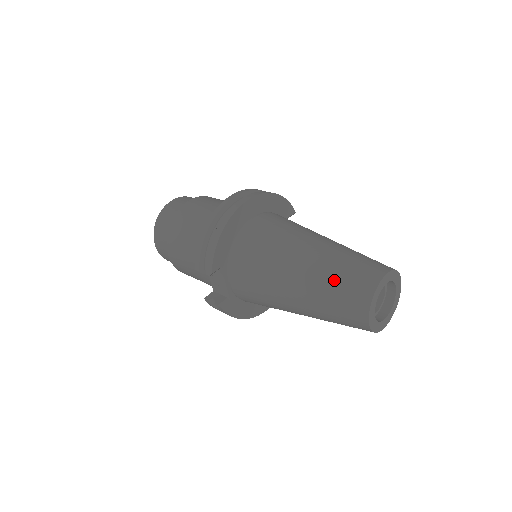
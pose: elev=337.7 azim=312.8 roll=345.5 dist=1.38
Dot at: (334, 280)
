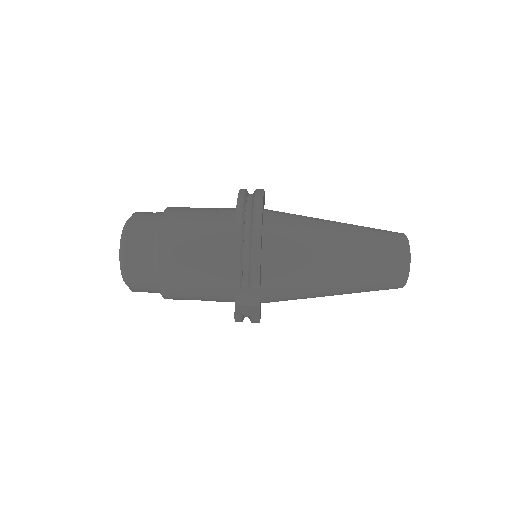
Dot at: (375, 257)
